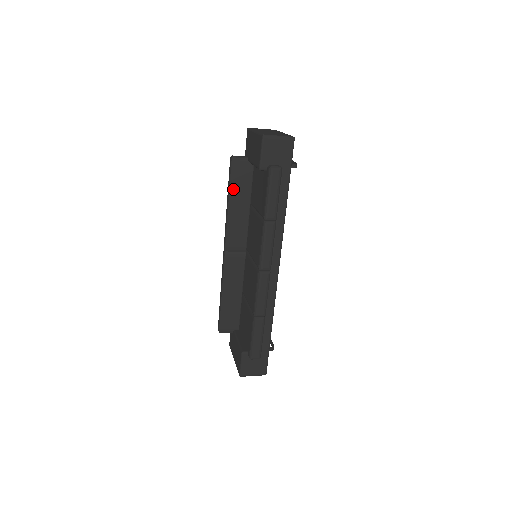
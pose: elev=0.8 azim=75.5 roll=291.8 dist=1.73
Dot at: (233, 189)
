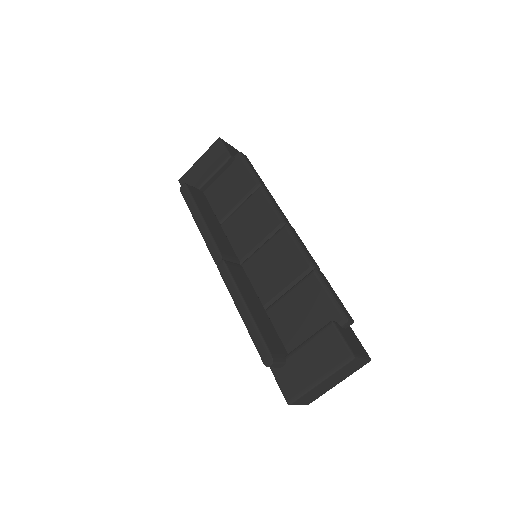
Dot at: (199, 205)
